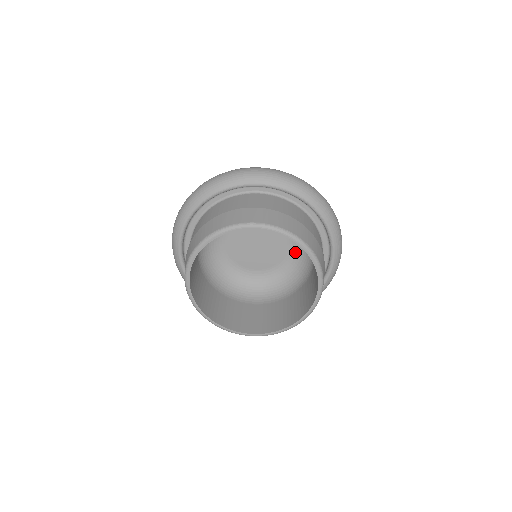
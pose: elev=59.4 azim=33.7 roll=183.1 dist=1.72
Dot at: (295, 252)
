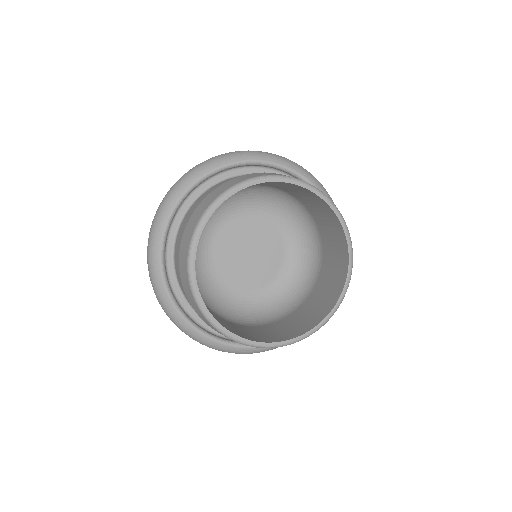
Dot at: (286, 227)
